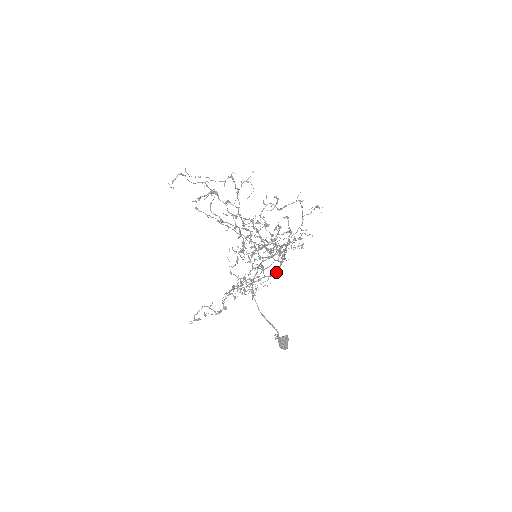
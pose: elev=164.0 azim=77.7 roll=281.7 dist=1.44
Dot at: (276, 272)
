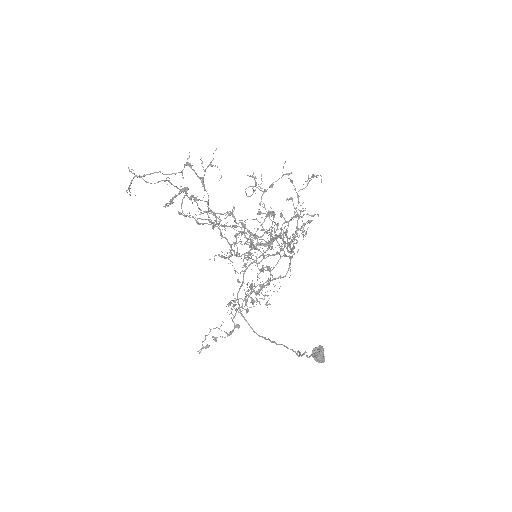
Dot at: occluded
